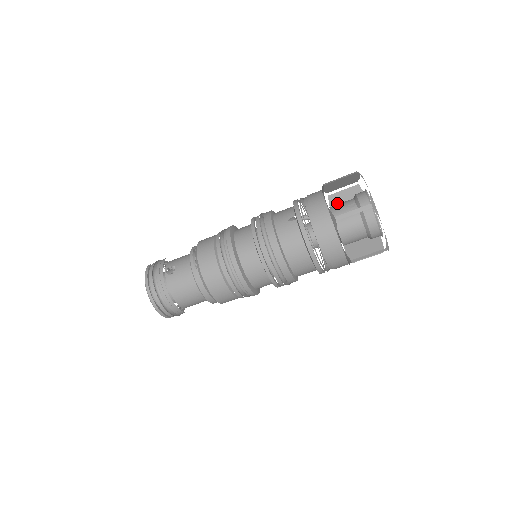
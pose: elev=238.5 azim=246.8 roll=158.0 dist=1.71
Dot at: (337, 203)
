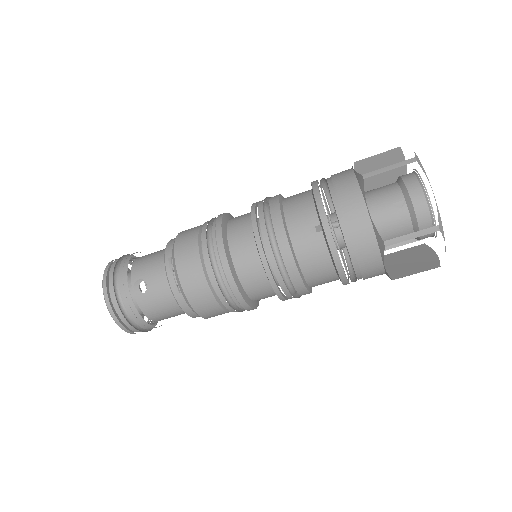
Dot at: (365, 170)
